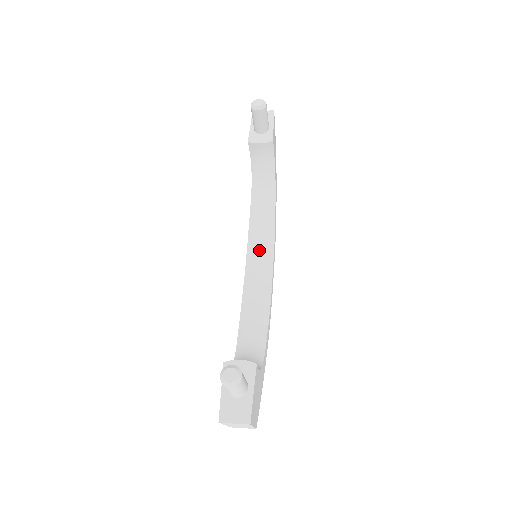
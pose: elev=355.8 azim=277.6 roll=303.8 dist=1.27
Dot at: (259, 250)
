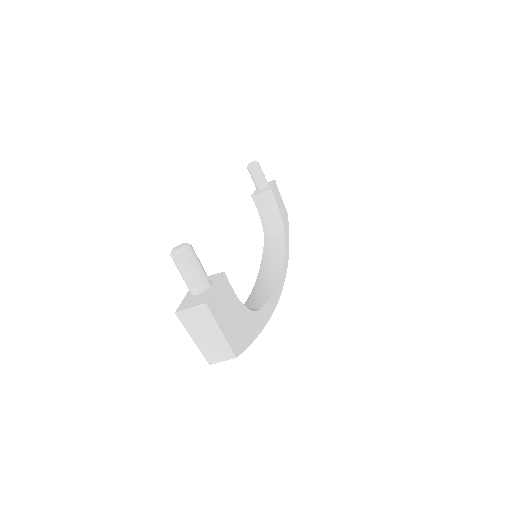
Dot at: (268, 268)
